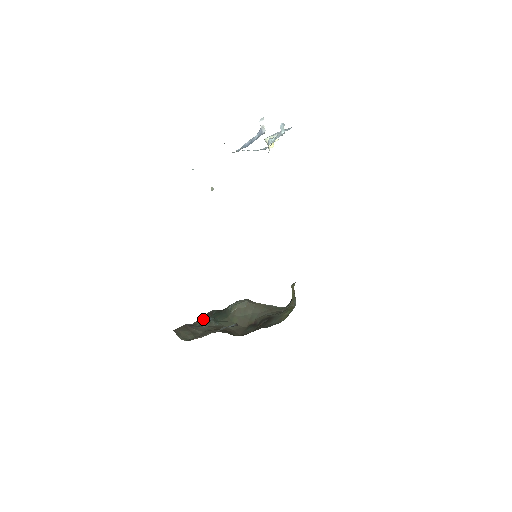
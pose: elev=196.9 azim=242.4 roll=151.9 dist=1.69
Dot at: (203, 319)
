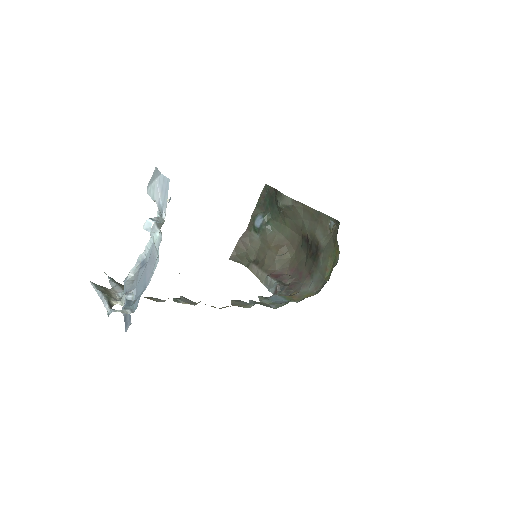
Dot at: (255, 220)
